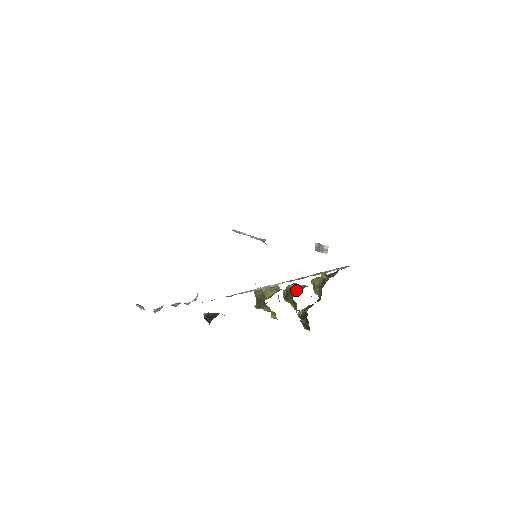
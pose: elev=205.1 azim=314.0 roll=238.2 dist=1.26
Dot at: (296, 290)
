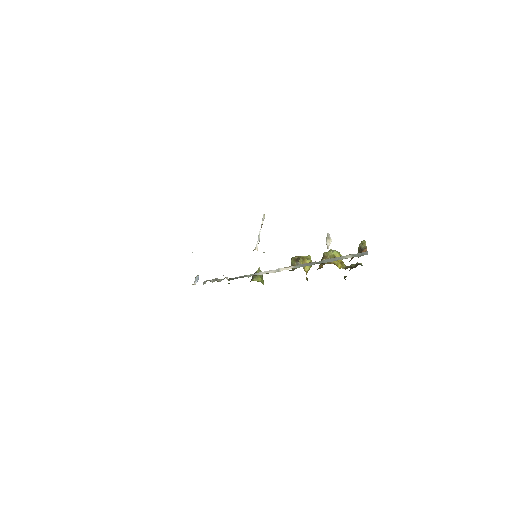
Dot at: (322, 263)
